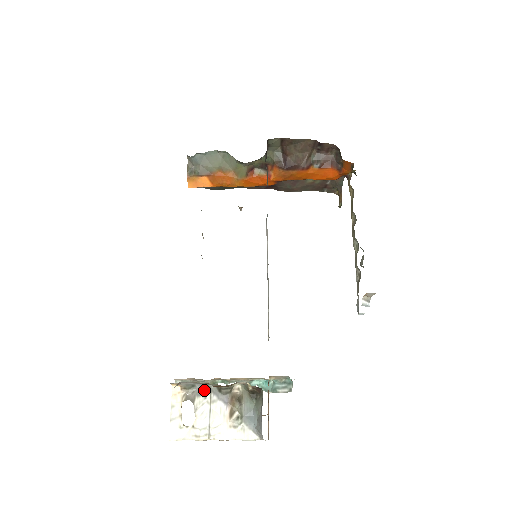
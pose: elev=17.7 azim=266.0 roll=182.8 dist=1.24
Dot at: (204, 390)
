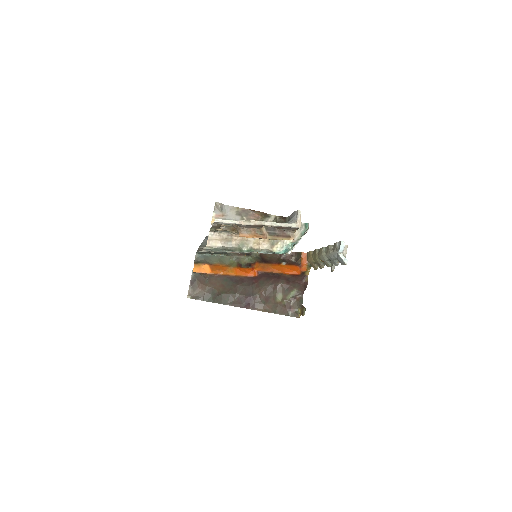
Dot at: occluded
